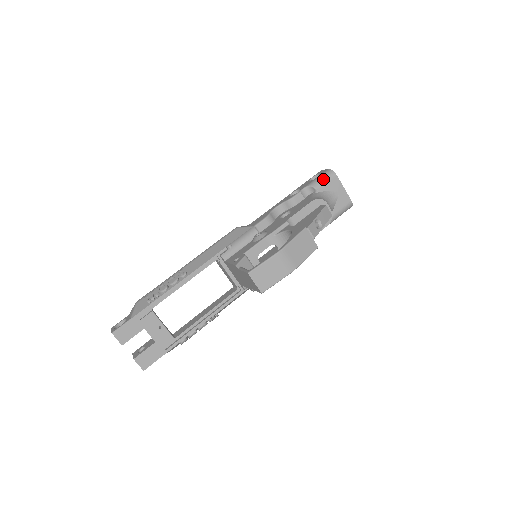
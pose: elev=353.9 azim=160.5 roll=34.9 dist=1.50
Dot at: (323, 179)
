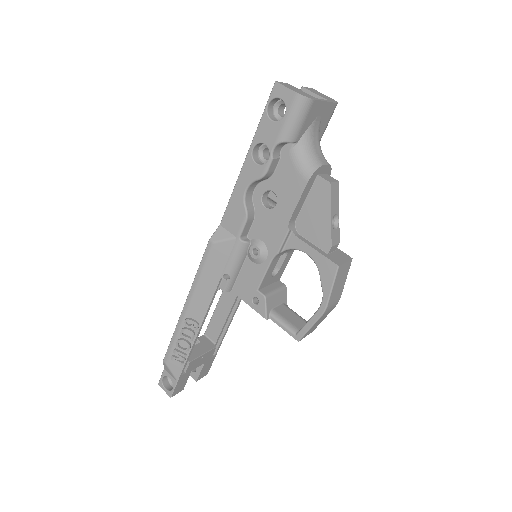
Dot at: (298, 121)
